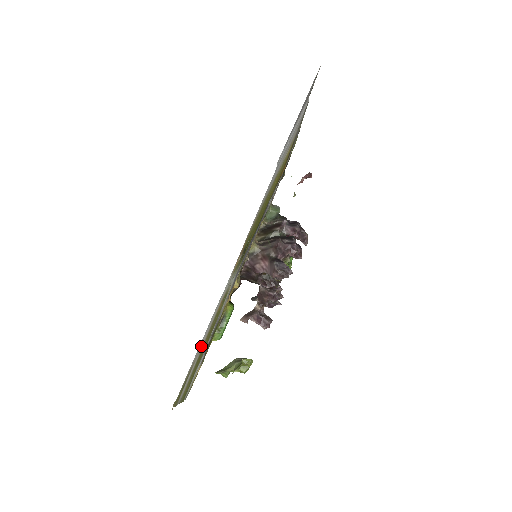
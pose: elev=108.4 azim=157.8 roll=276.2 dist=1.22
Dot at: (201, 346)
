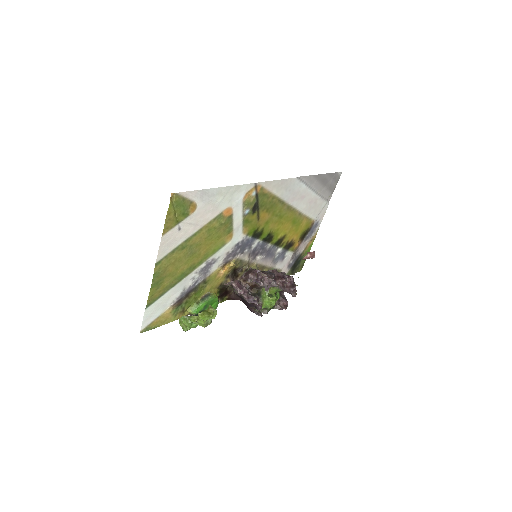
Dot at: (202, 213)
